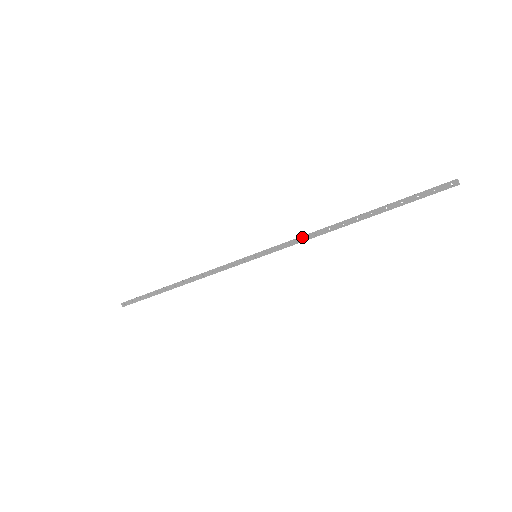
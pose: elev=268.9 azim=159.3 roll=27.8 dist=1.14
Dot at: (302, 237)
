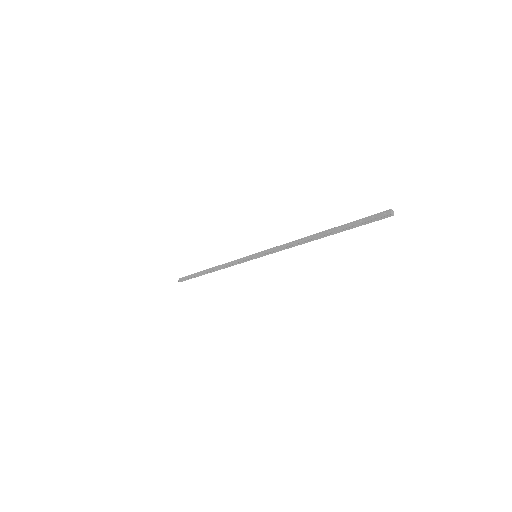
Dot at: (285, 244)
